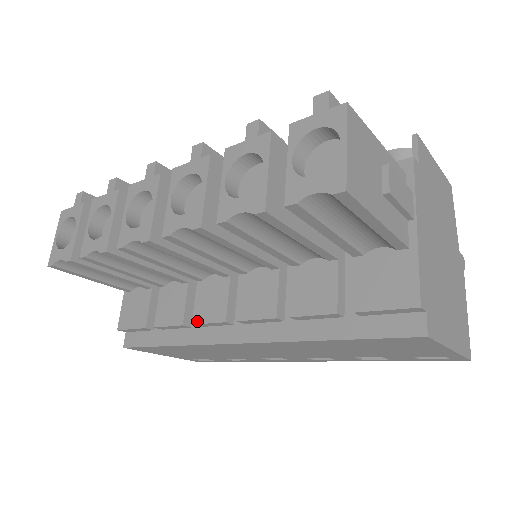
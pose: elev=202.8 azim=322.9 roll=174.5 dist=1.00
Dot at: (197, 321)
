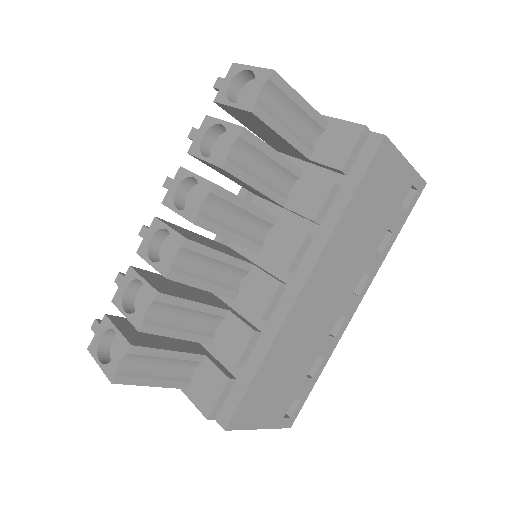
Dot at: (262, 313)
